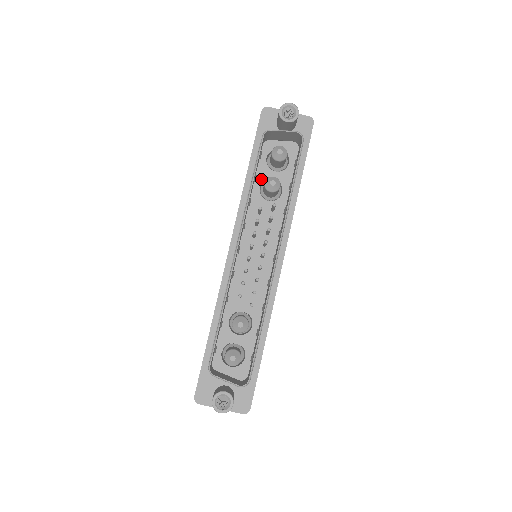
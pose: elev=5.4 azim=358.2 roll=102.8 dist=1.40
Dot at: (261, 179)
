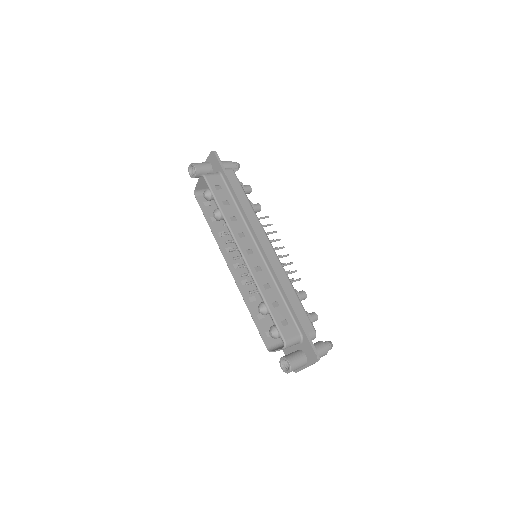
Dot at: occluded
